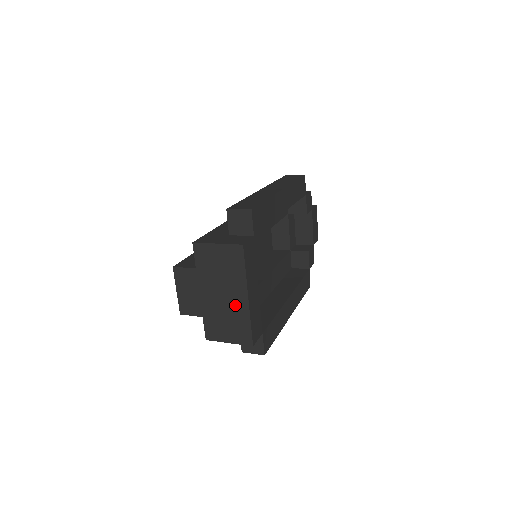
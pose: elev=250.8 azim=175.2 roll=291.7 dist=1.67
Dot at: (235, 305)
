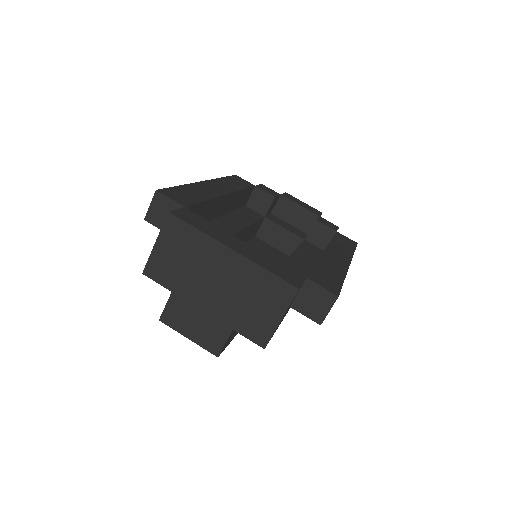
Dot at: (234, 274)
